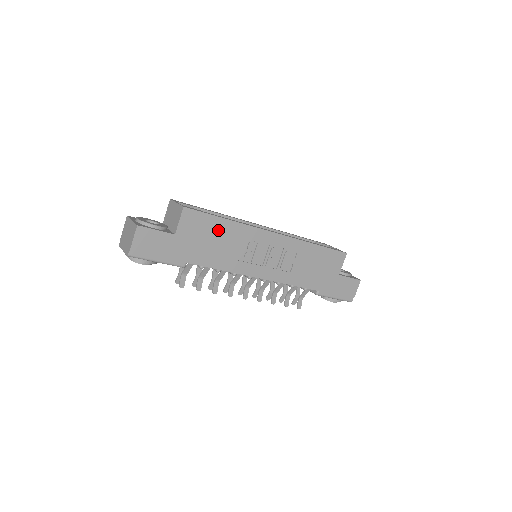
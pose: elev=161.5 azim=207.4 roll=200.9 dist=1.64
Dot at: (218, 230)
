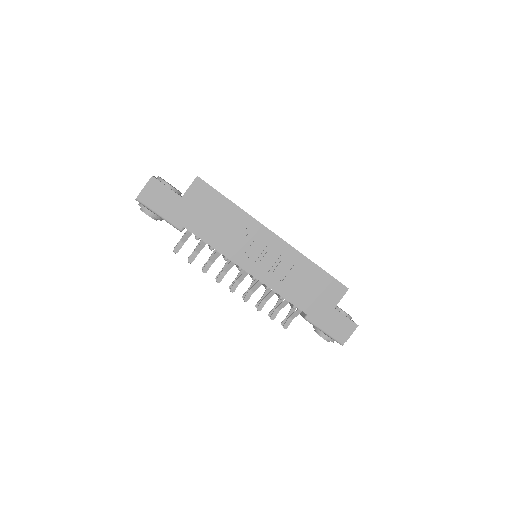
Dot at: (222, 209)
